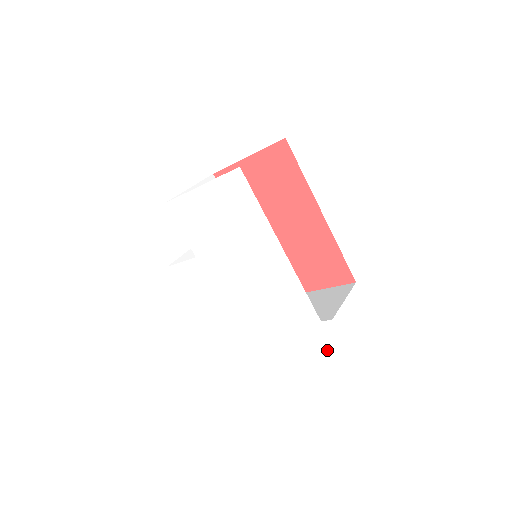
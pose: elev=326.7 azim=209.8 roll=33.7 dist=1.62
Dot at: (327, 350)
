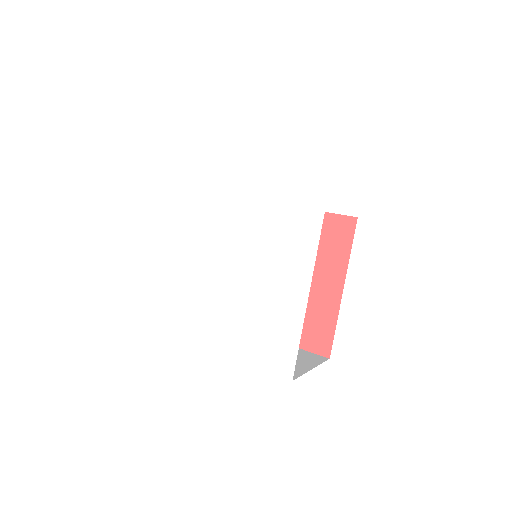
Dot at: (355, 205)
